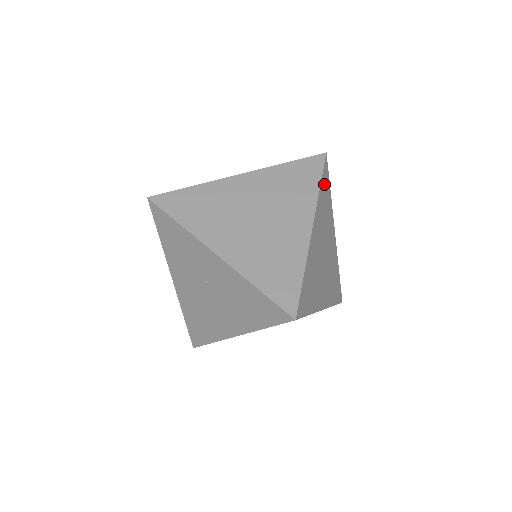
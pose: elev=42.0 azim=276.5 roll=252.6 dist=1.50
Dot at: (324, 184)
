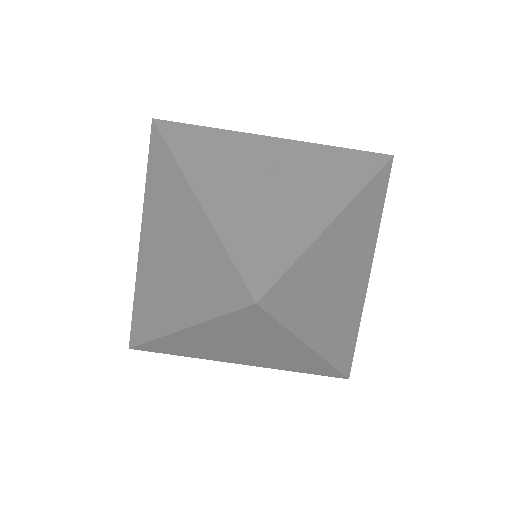
Dot at: (287, 304)
